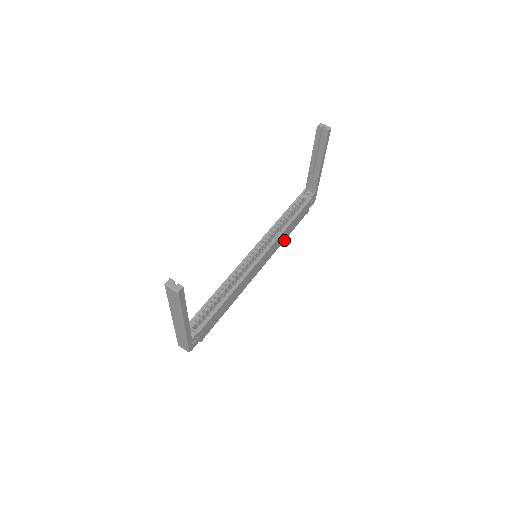
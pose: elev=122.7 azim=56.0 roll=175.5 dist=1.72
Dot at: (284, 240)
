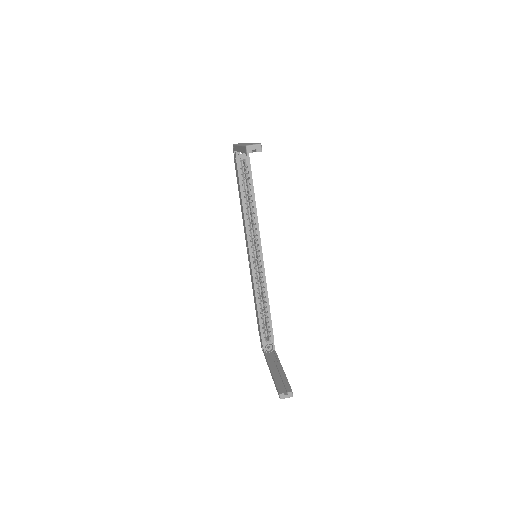
Dot at: occluded
